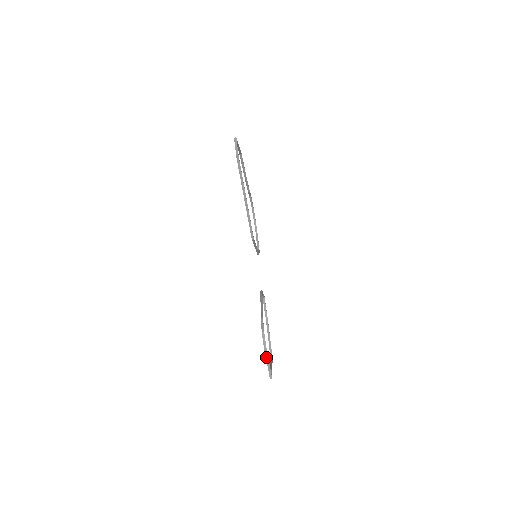
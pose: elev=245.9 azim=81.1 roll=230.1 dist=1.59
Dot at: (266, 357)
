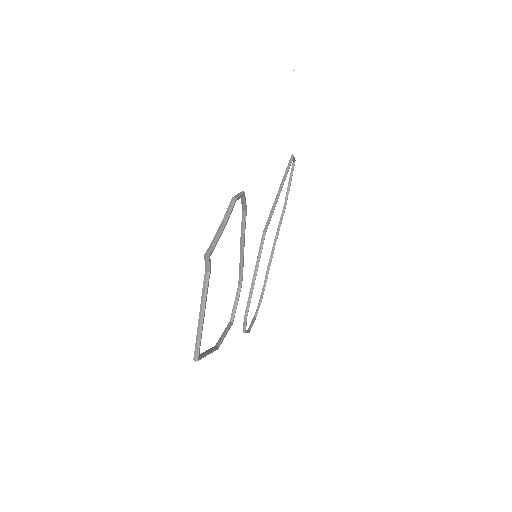
Dot at: (225, 214)
